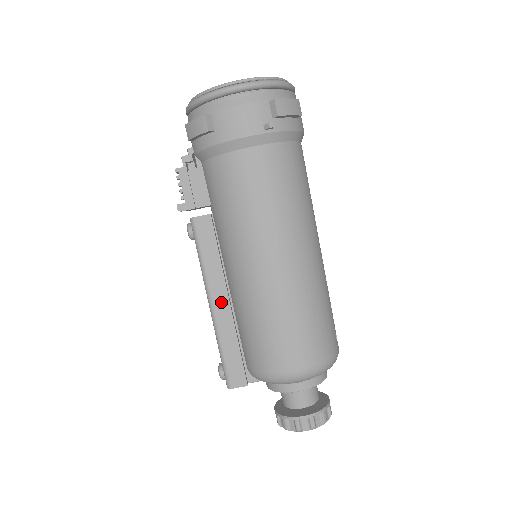
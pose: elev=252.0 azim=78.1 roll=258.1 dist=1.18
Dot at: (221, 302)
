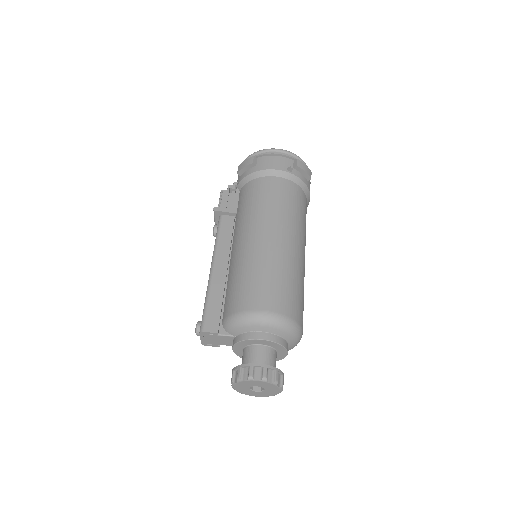
Dot at: (221, 268)
